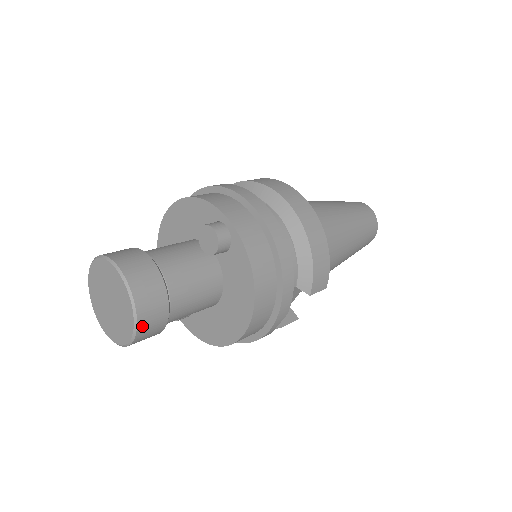
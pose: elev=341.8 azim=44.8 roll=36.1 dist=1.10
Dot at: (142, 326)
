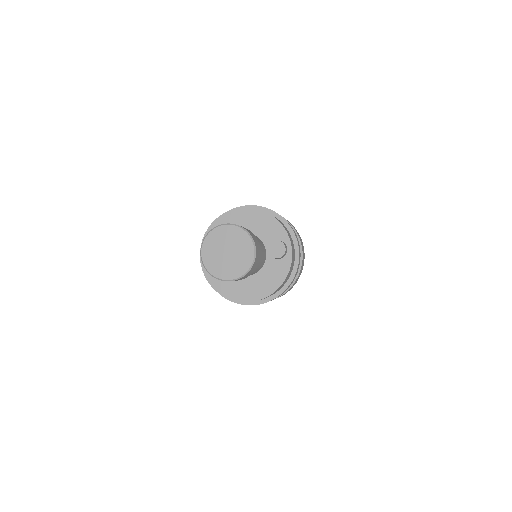
Dot at: occluded
